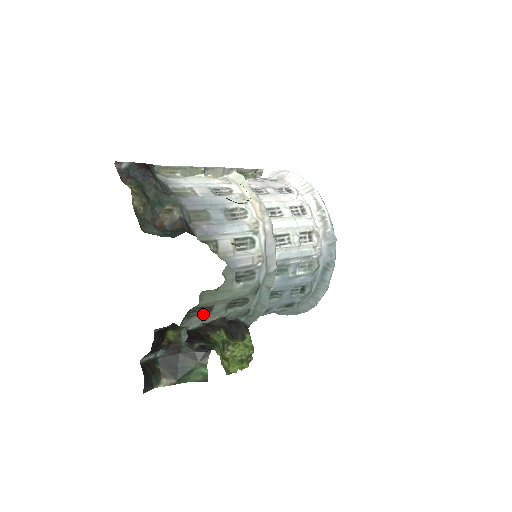
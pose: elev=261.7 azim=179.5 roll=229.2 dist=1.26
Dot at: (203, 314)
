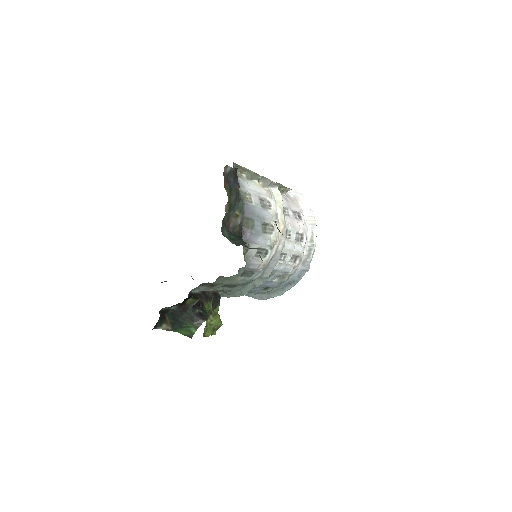
Dot at: (207, 286)
